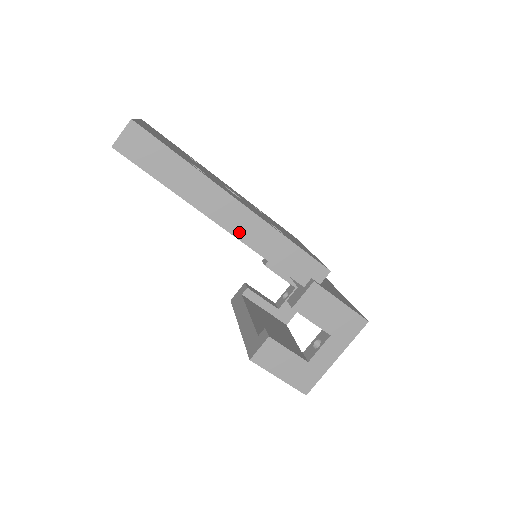
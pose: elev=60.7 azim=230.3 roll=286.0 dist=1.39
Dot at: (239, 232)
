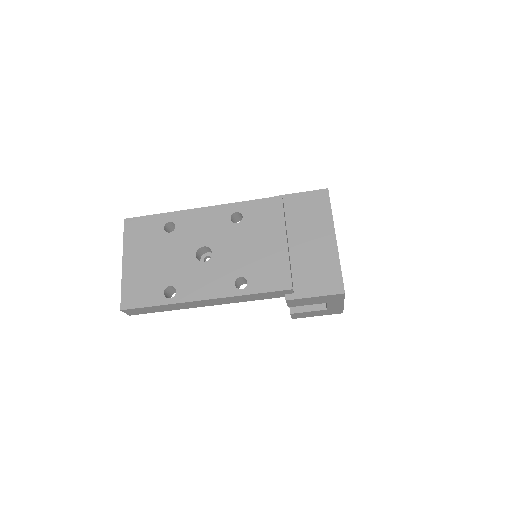
Dot at: (221, 303)
